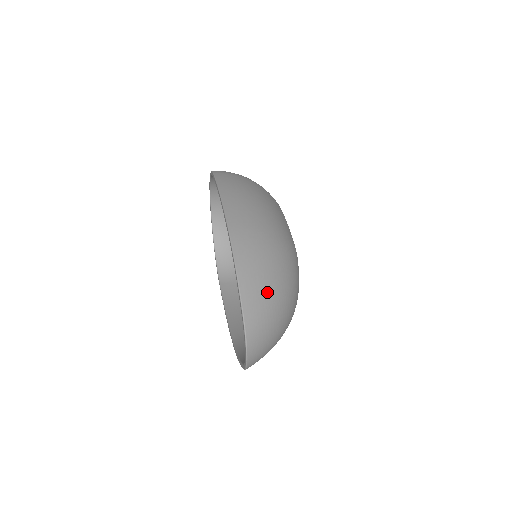
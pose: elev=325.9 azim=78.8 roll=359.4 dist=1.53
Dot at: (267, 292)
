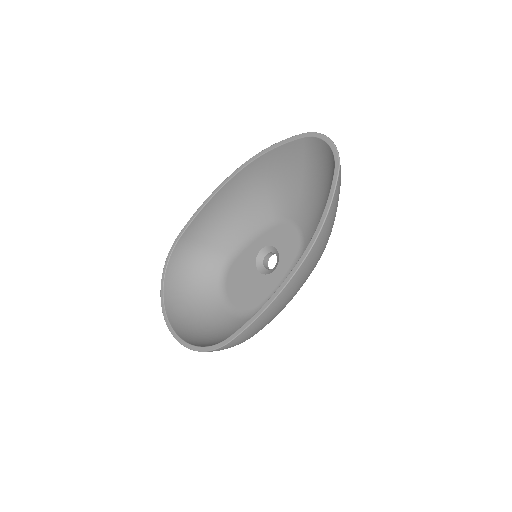
Dot at: occluded
